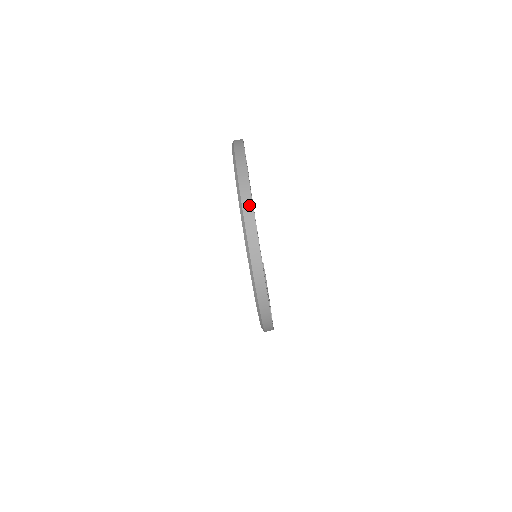
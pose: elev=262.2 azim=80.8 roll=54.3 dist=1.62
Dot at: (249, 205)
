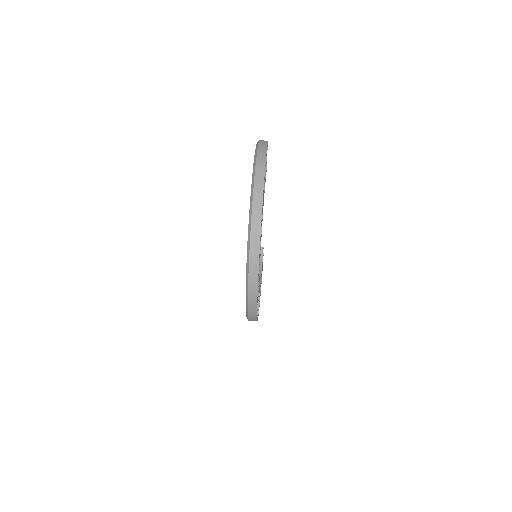
Dot at: (257, 228)
